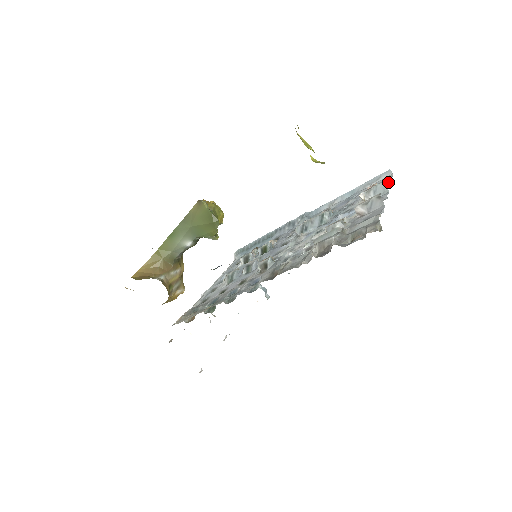
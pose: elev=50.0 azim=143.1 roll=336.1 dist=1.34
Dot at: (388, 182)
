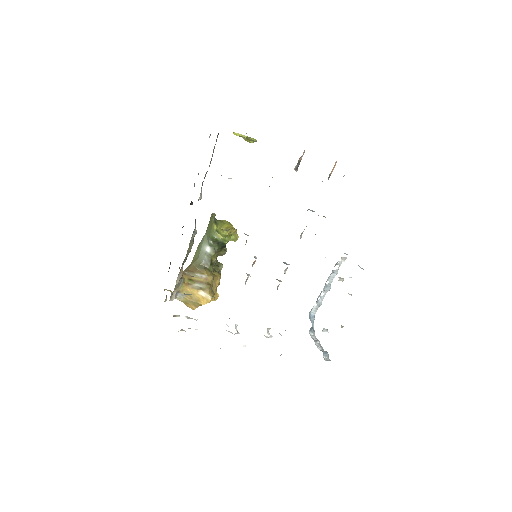
Dot at: occluded
